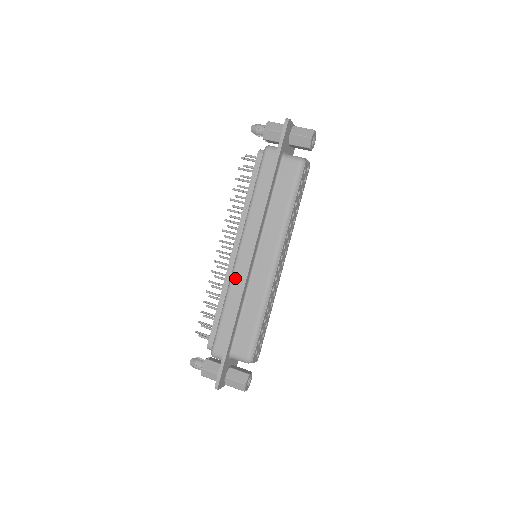
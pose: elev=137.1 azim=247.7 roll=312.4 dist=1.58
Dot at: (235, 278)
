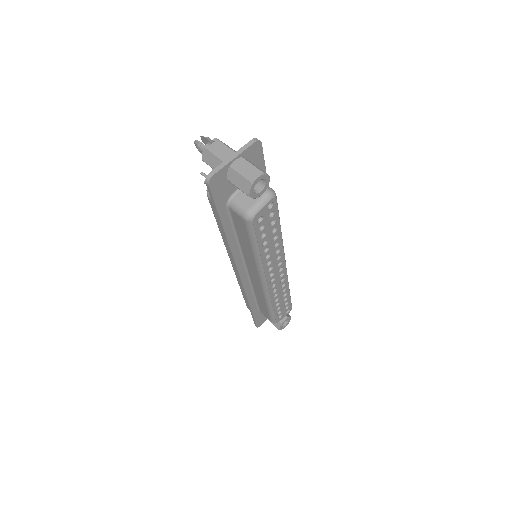
Dot at: (237, 278)
